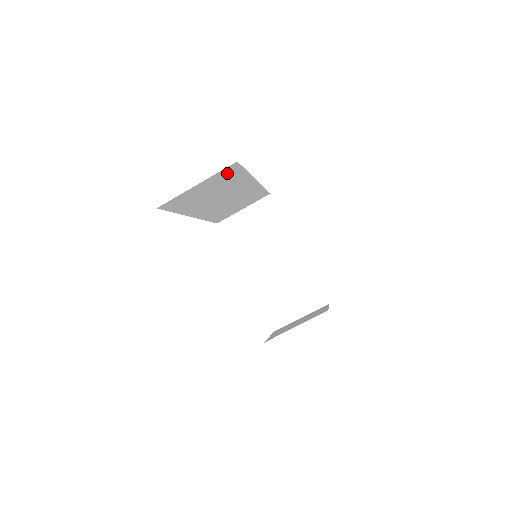
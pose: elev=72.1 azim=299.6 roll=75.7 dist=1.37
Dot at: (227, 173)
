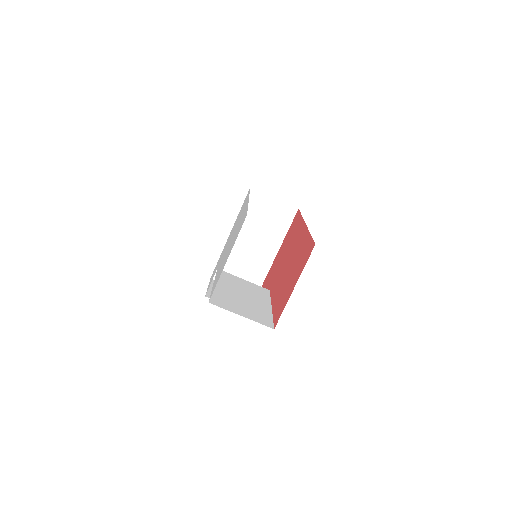
Dot at: occluded
